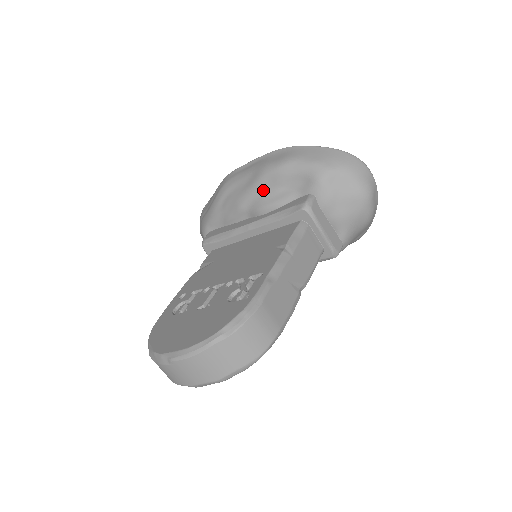
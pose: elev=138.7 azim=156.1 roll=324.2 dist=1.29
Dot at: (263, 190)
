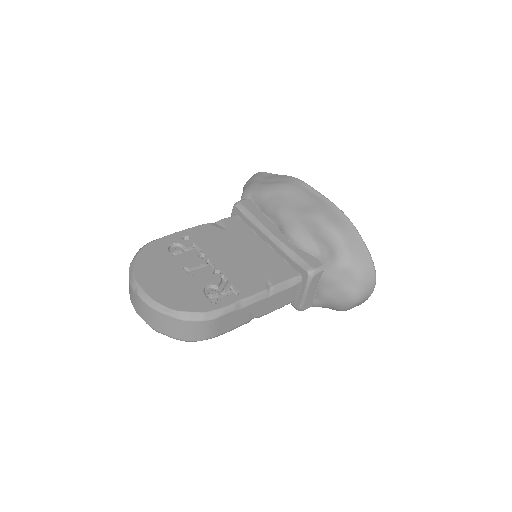
Dot at: (302, 225)
